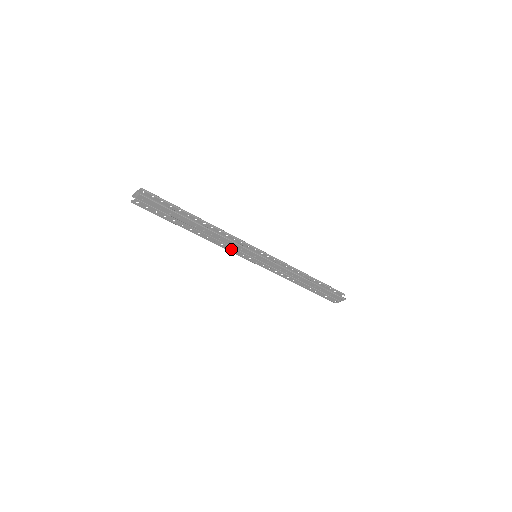
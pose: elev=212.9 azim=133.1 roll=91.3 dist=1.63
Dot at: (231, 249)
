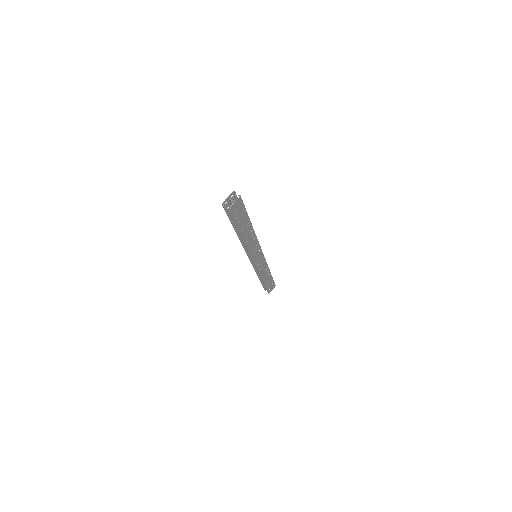
Dot at: (252, 251)
